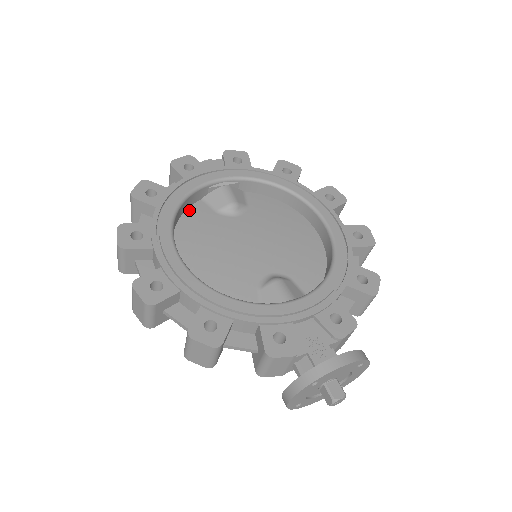
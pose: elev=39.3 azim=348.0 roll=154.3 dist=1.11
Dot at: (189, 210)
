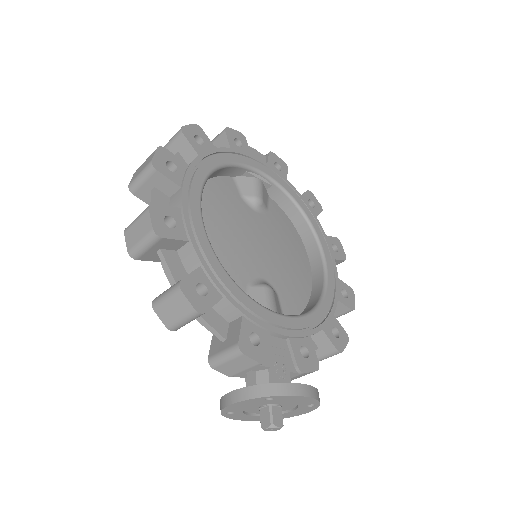
Dot at: (219, 178)
